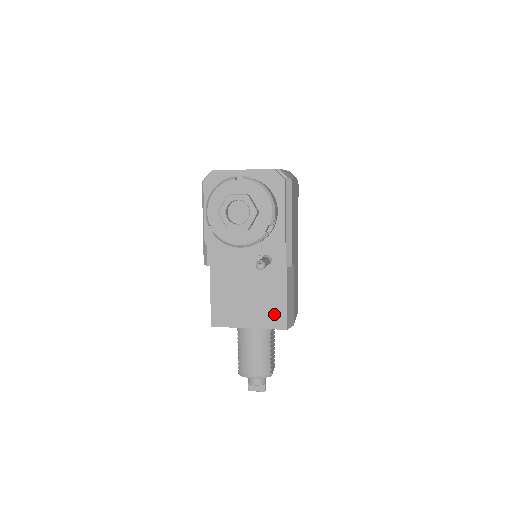
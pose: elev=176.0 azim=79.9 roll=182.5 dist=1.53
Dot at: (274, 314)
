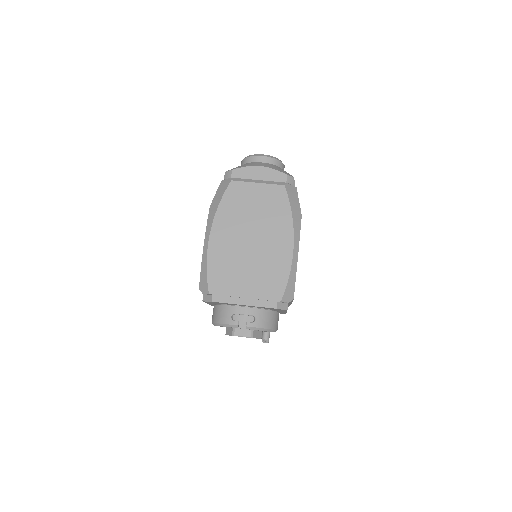
Dot at: occluded
